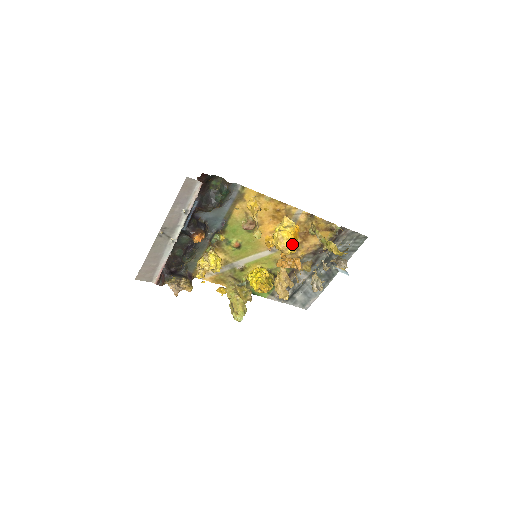
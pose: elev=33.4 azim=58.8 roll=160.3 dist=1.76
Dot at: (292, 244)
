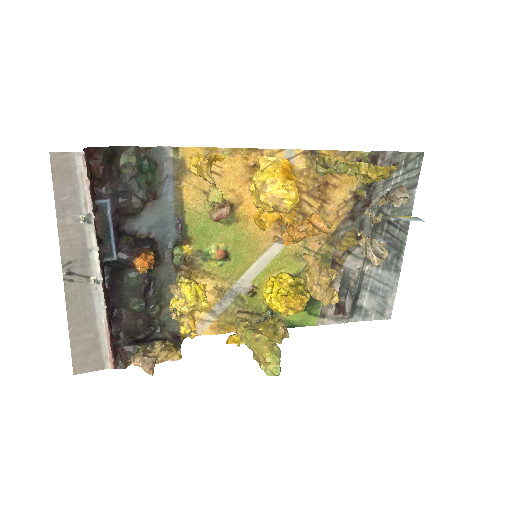
Dot at: (284, 186)
